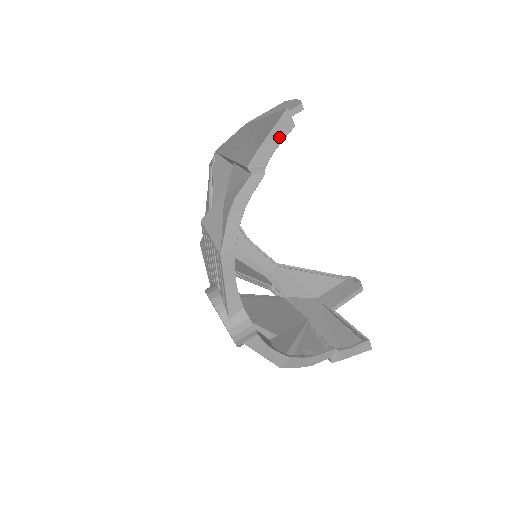
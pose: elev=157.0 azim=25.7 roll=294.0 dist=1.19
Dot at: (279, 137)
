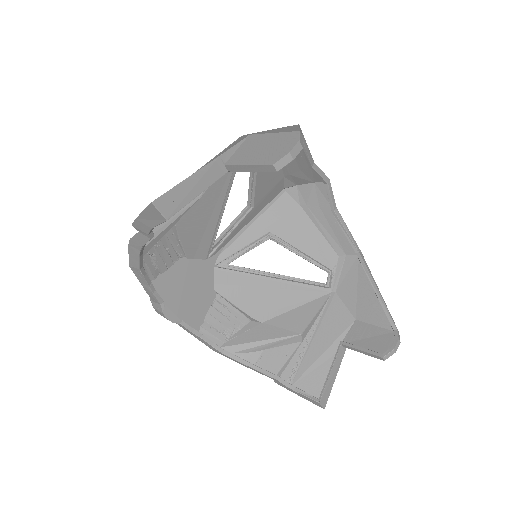
Dot at: (153, 220)
